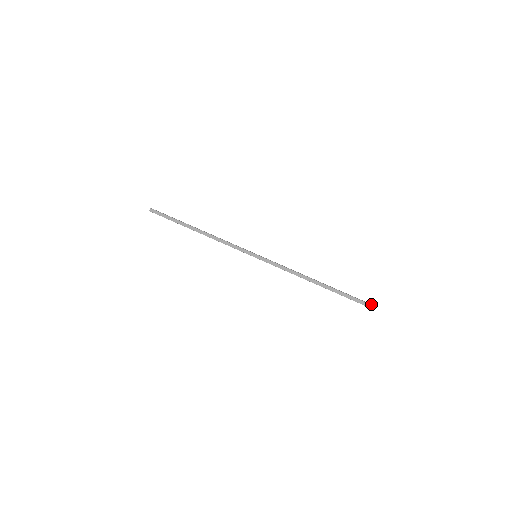
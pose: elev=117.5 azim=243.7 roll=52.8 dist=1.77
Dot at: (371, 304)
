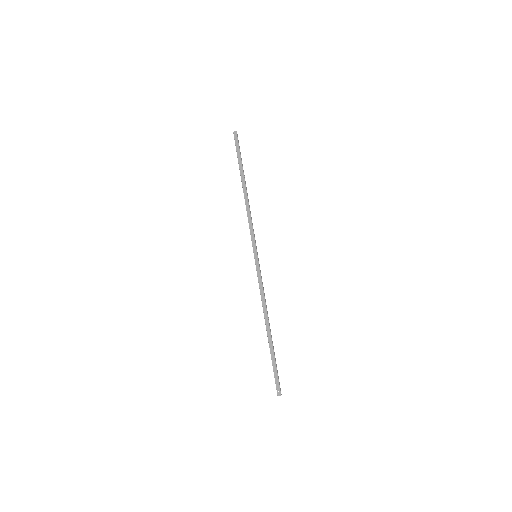
Dot at: occluded
